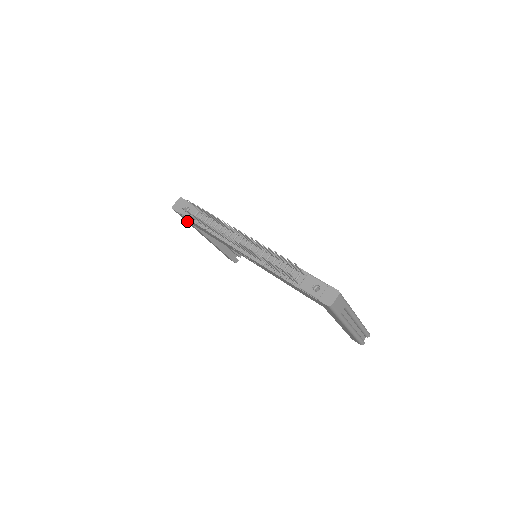
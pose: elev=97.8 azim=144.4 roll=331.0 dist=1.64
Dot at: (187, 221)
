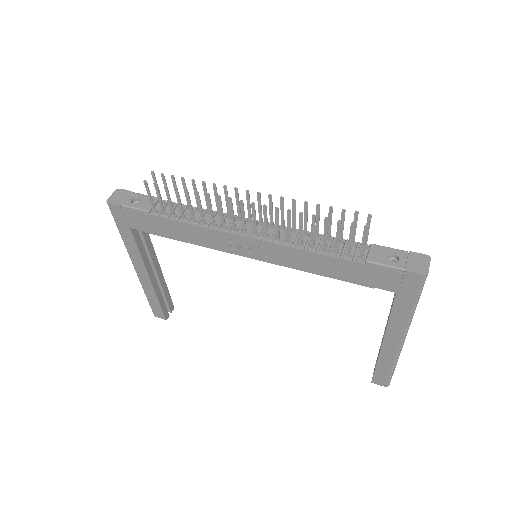
Dot at: (124, 229)
